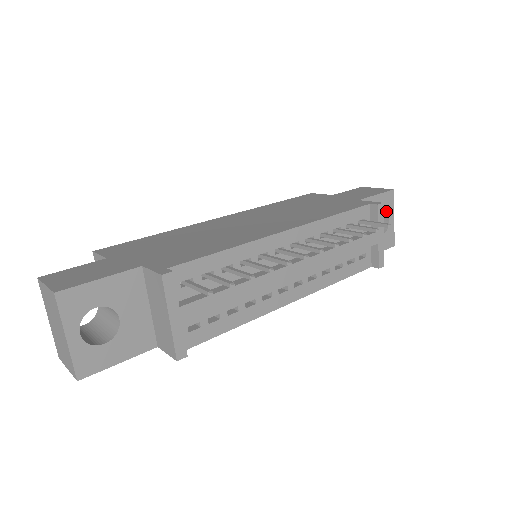
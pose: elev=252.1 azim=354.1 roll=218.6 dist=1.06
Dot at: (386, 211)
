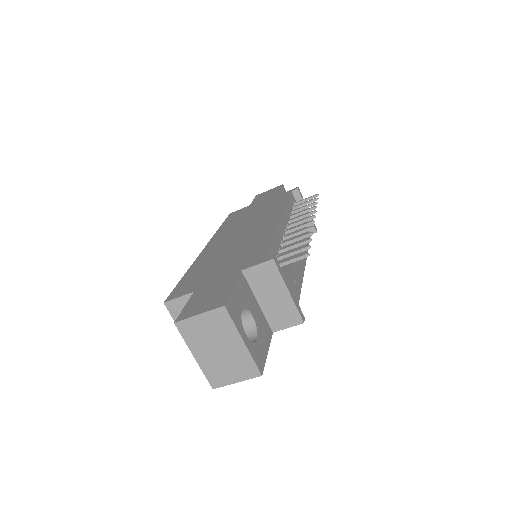
Dot at: occluded
